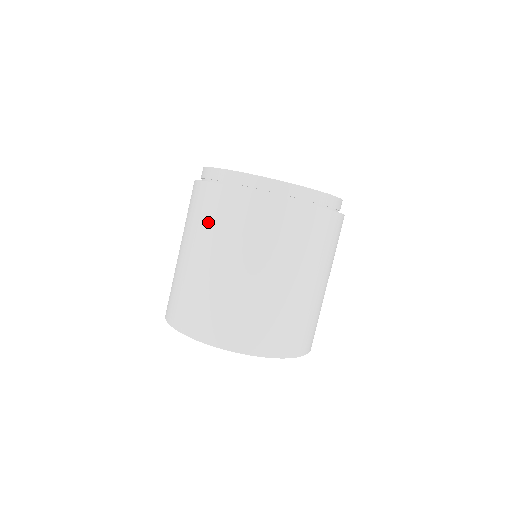
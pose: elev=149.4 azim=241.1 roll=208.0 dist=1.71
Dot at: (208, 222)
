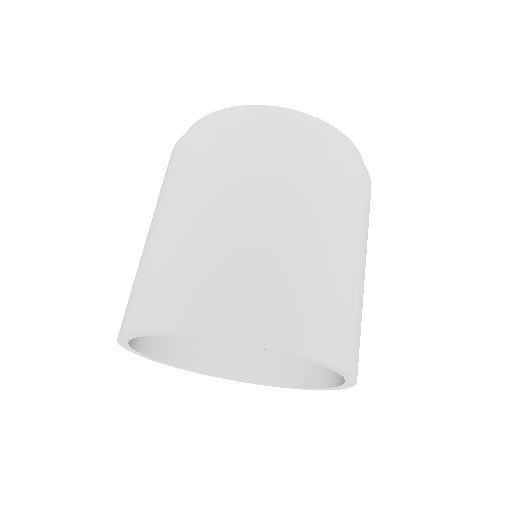
Dot at: (174, 176)
